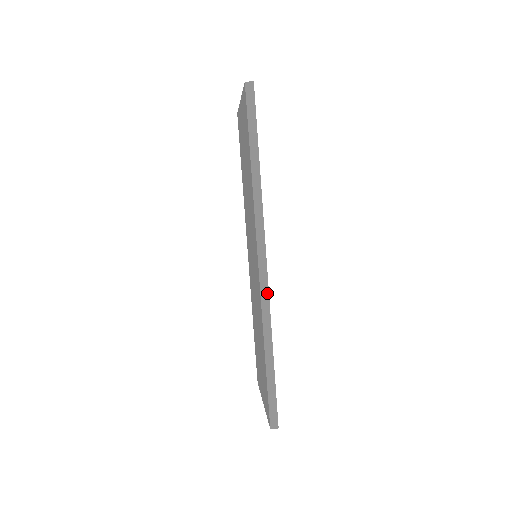
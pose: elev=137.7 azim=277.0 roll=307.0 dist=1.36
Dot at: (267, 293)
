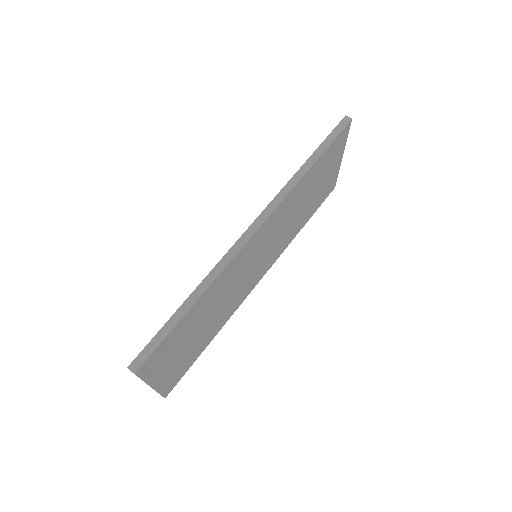
Dot at: (237, 251)
